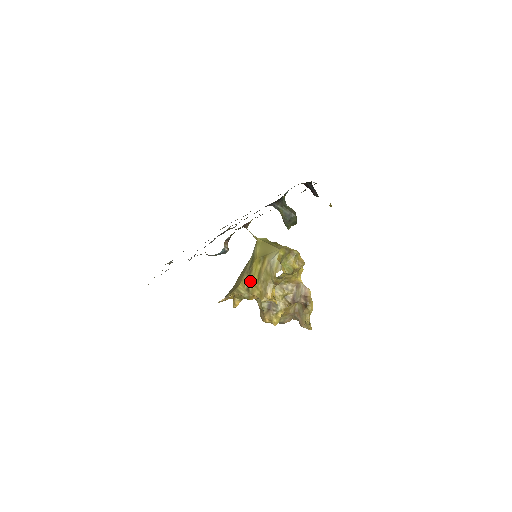
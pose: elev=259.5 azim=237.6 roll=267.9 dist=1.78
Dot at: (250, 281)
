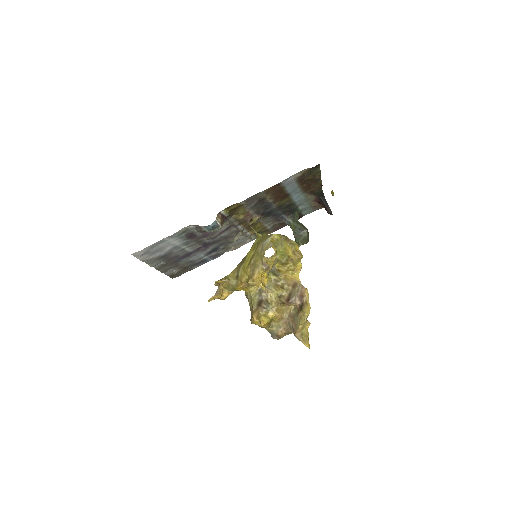
Dot at: (241, 268)
